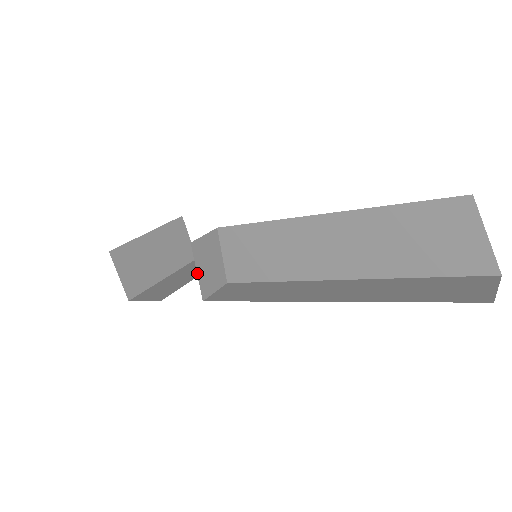
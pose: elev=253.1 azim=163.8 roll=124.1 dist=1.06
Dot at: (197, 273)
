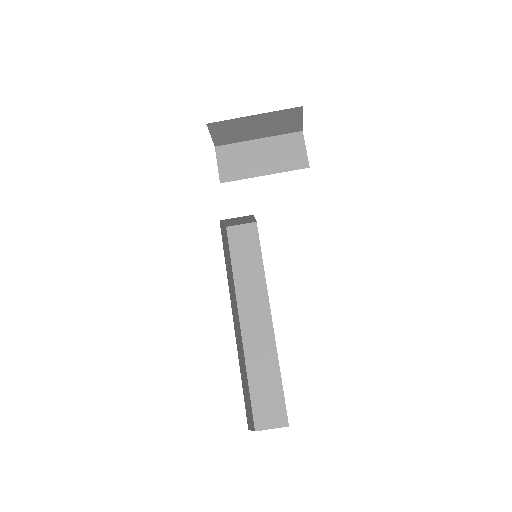
Dot at: (223, 224)
